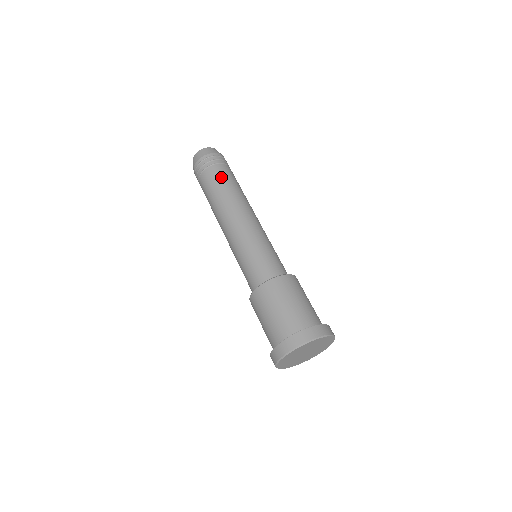
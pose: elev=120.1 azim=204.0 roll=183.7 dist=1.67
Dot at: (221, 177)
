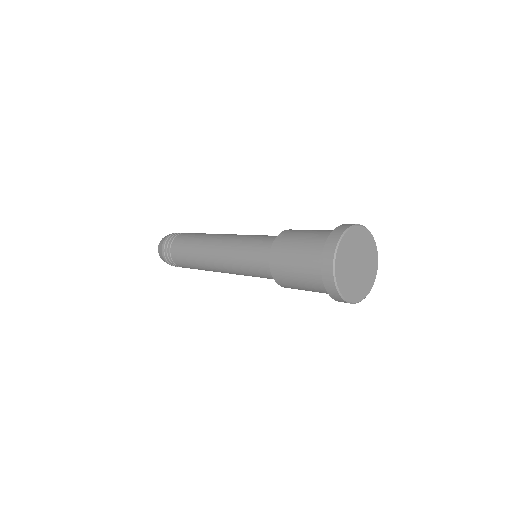
Dot at: occluded
